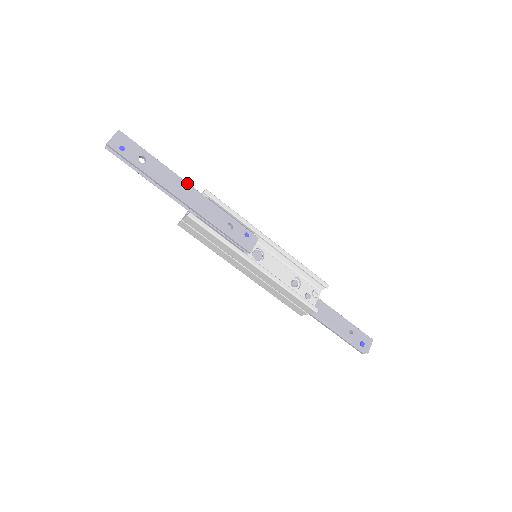
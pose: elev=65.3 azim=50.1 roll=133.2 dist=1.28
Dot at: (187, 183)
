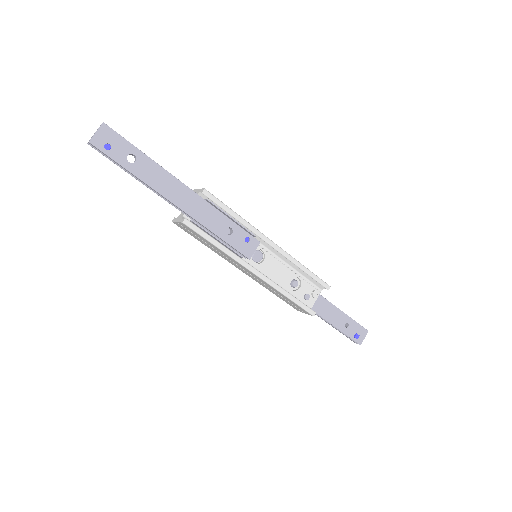
Dot at: (183, 184)
